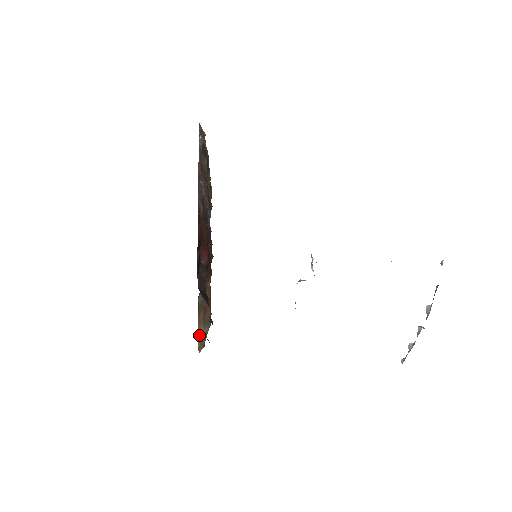
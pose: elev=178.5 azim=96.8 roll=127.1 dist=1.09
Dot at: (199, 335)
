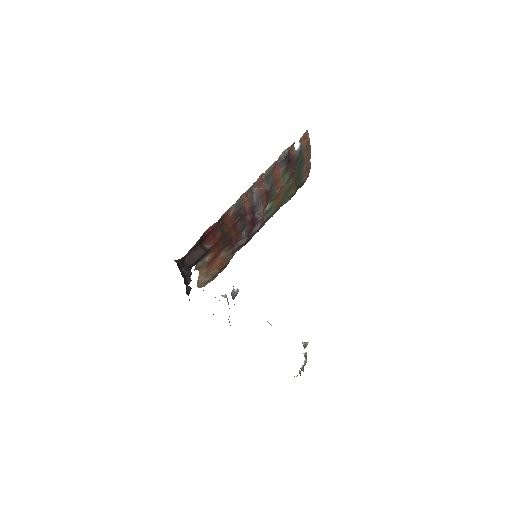
Dot at: (198, 280)
